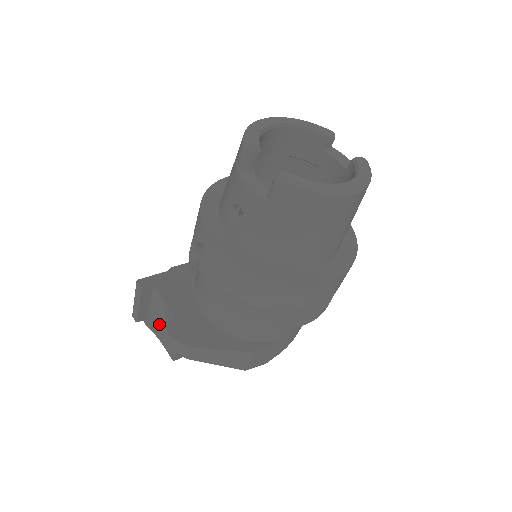
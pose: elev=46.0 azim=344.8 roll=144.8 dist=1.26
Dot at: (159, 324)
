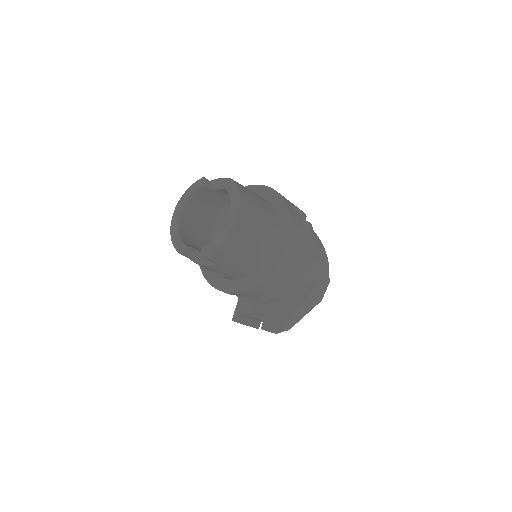
Dot at: occluded
